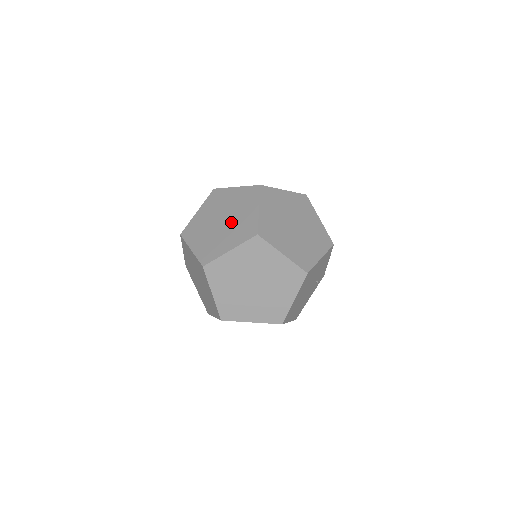
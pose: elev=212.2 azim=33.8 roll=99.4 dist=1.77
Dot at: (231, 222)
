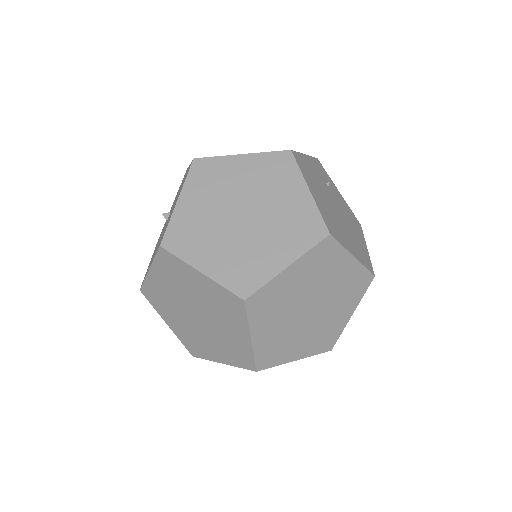
Dot at: (204, 310)
